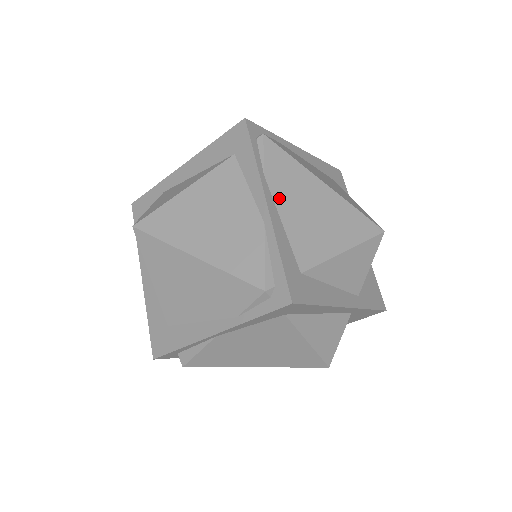
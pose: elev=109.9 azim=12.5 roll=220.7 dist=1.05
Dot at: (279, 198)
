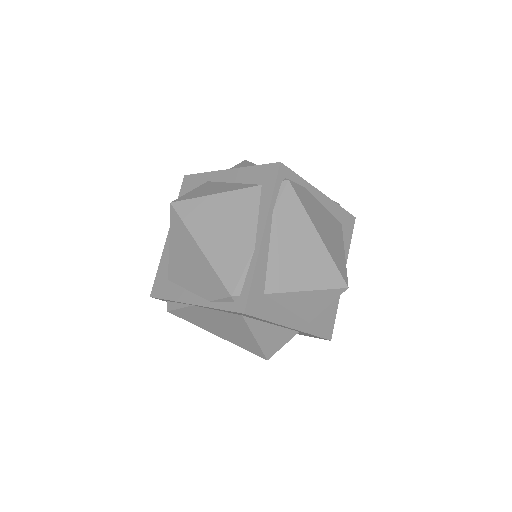
Dot at: (276, 233)
